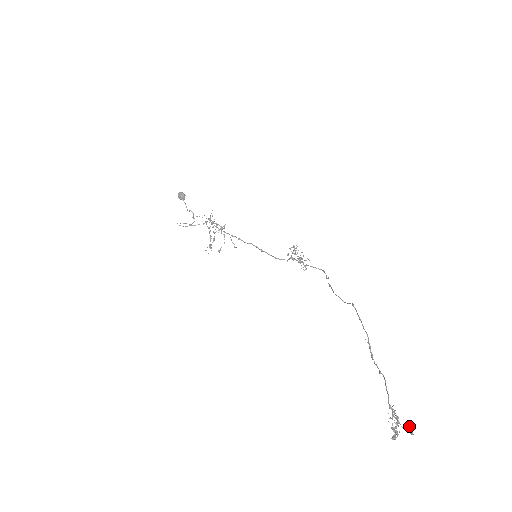
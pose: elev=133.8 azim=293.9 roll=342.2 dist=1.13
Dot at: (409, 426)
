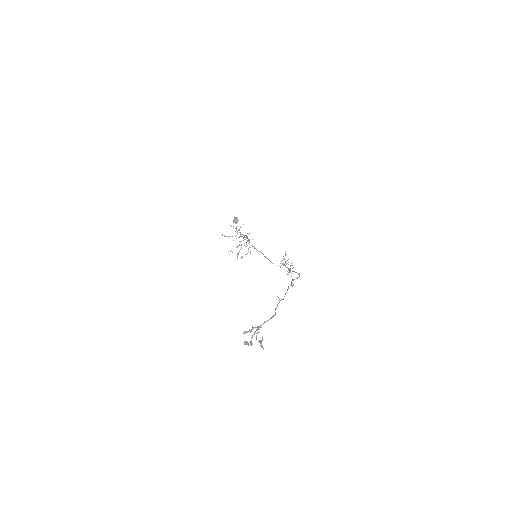
Dot at: (262, 340)
